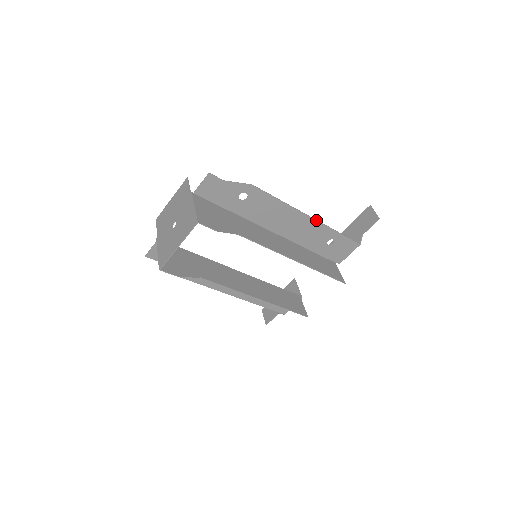
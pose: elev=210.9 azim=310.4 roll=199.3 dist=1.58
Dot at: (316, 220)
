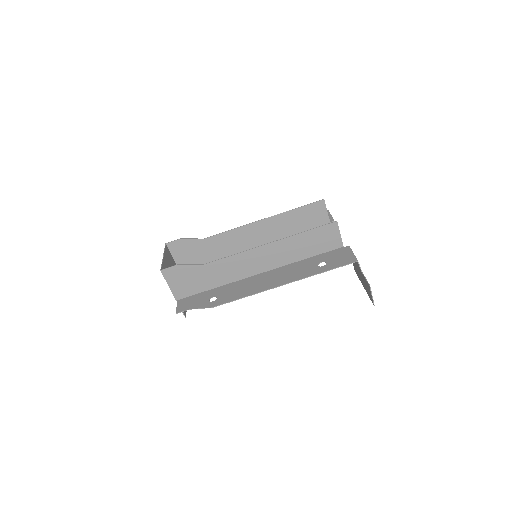
Dot at: occluded
